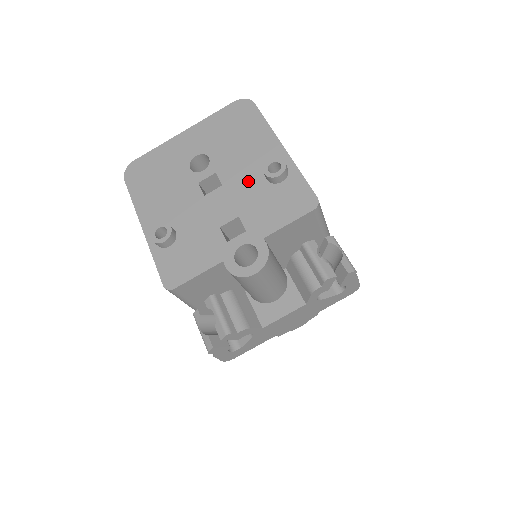
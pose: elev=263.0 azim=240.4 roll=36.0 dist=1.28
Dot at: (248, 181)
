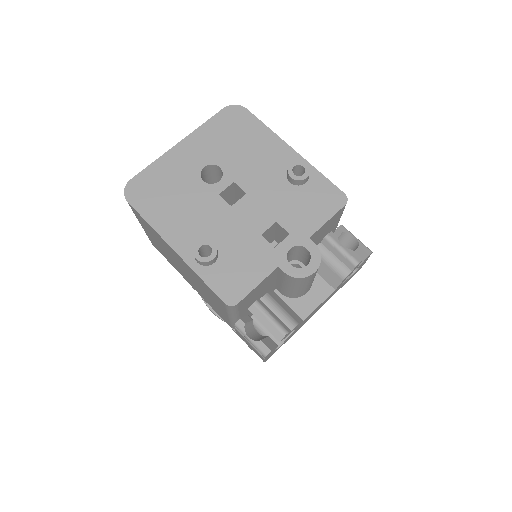
Dot at: (272, 186)
